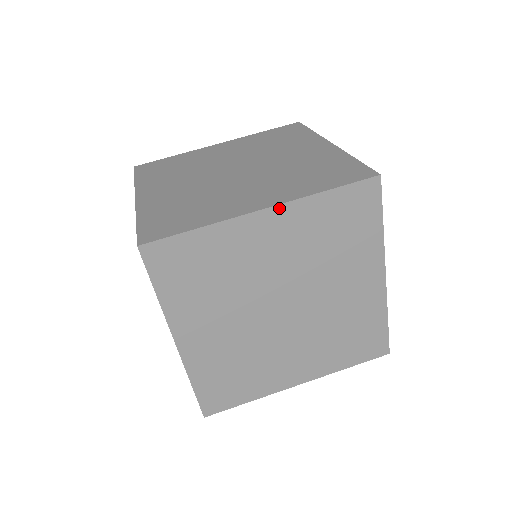
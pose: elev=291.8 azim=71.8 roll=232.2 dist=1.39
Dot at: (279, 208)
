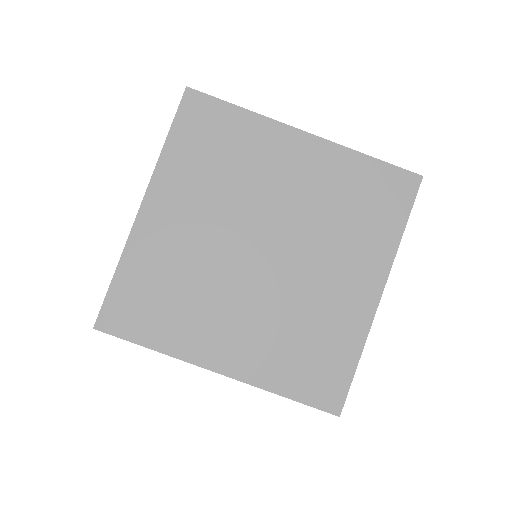
Dot at: (233, 378)
